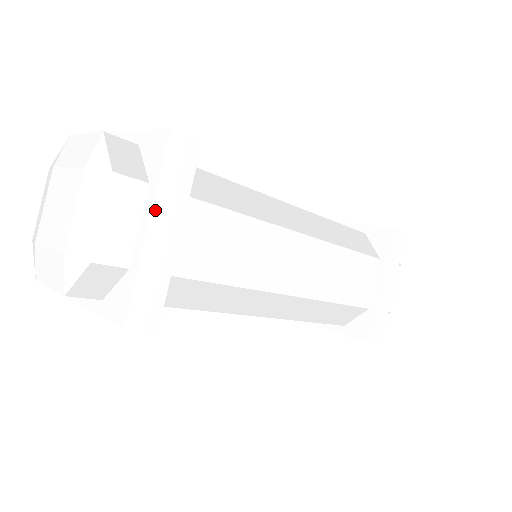
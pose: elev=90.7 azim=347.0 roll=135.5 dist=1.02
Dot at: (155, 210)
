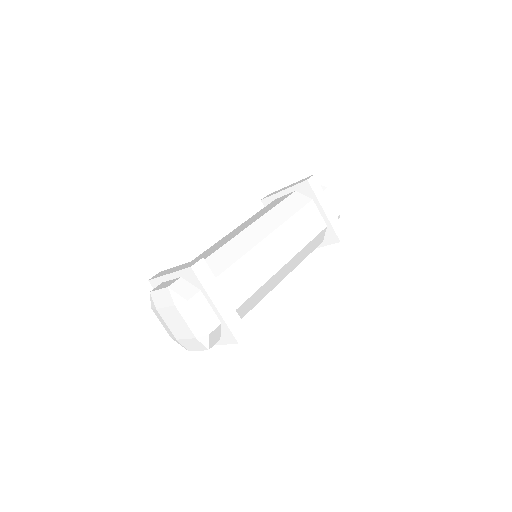
Dot at: (212, 298)
